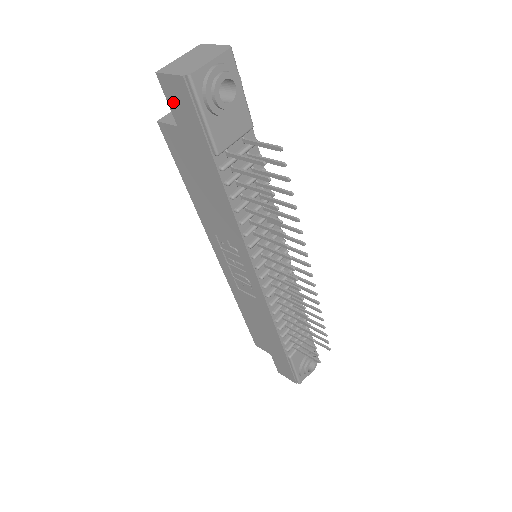
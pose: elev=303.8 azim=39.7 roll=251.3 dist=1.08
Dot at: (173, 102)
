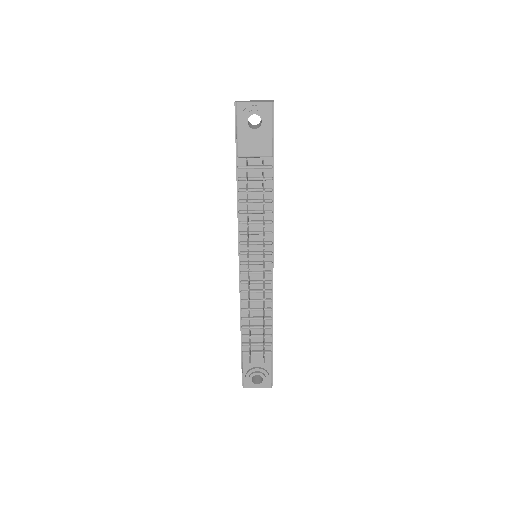
Dot at: occluded
